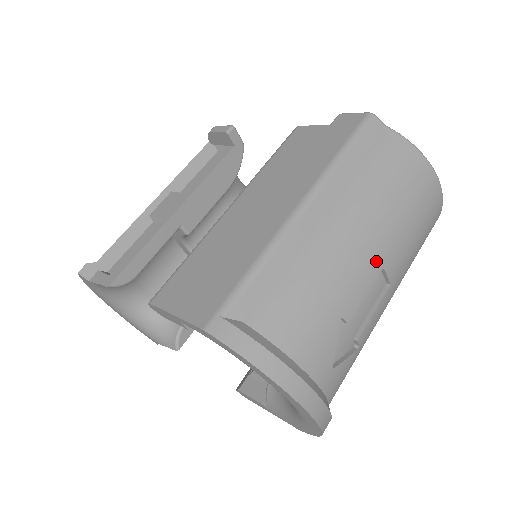
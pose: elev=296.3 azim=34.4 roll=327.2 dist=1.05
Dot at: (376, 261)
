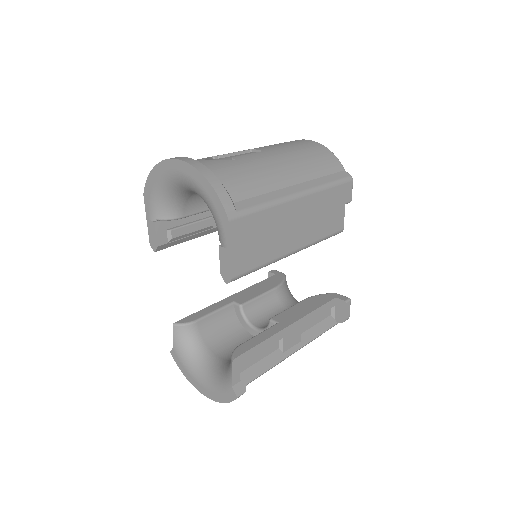
Dot at: occluded
